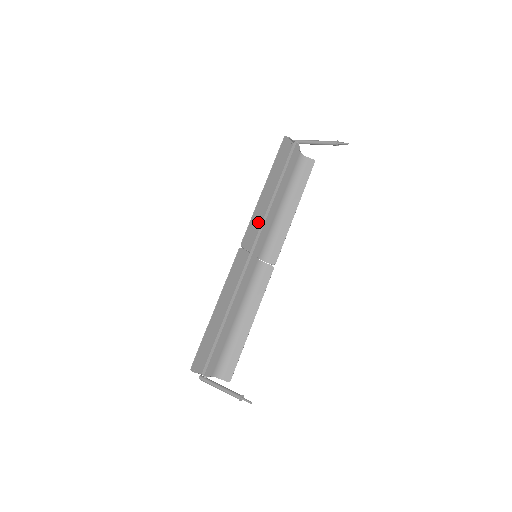
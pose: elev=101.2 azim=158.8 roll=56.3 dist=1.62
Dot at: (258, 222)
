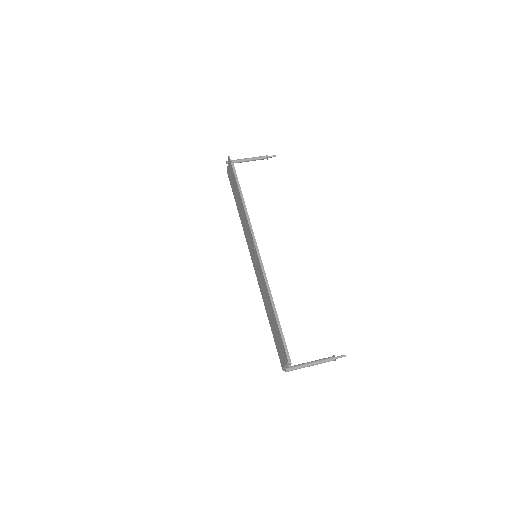
Dot at: (247, 227)
